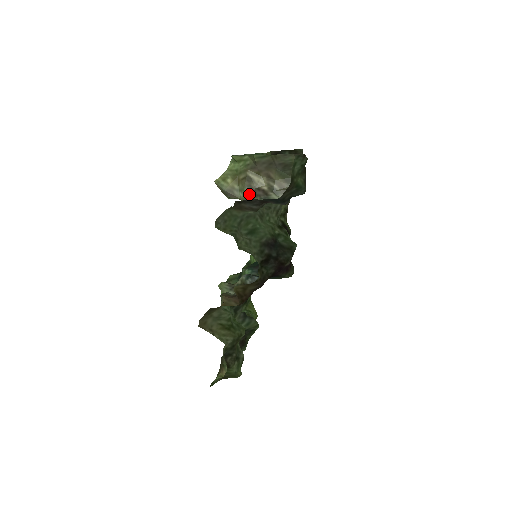
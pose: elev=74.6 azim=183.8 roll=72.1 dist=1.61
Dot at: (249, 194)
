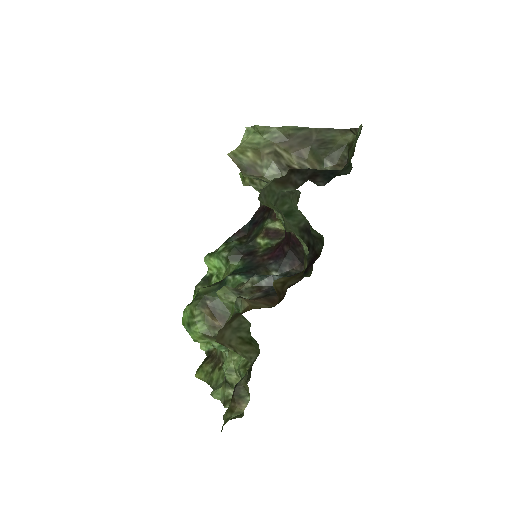
Dot at: (279, 171)
